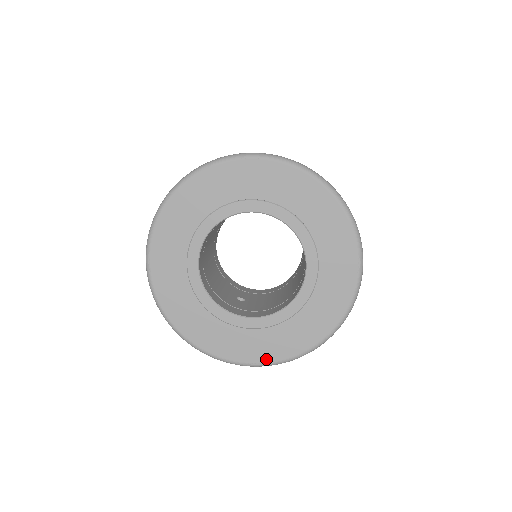
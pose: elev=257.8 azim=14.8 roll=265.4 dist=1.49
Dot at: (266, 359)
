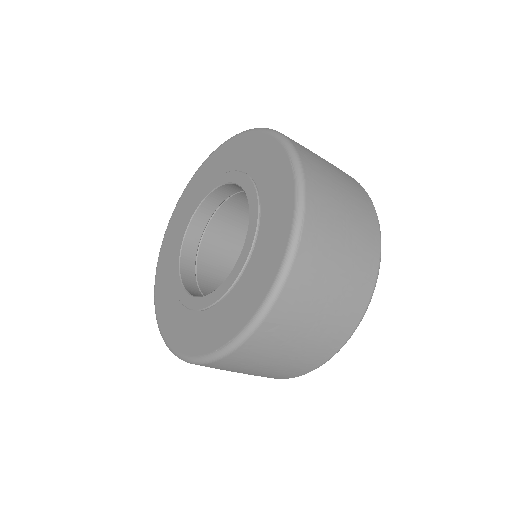
Dot at: (232, 333)
